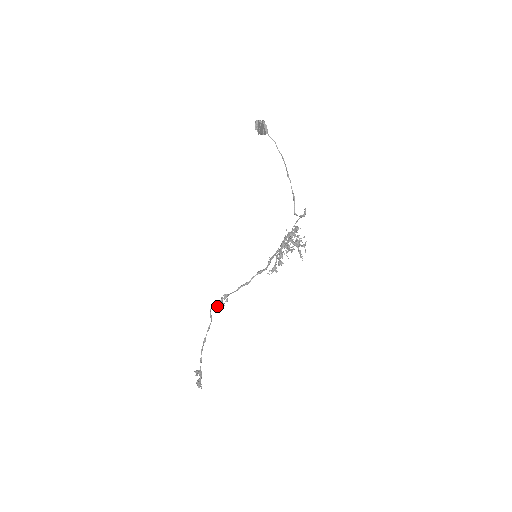
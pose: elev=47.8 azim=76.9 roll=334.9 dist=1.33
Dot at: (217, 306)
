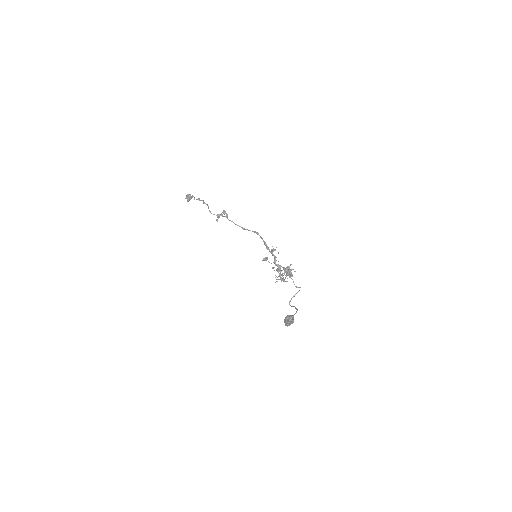
Dot at: occluded
